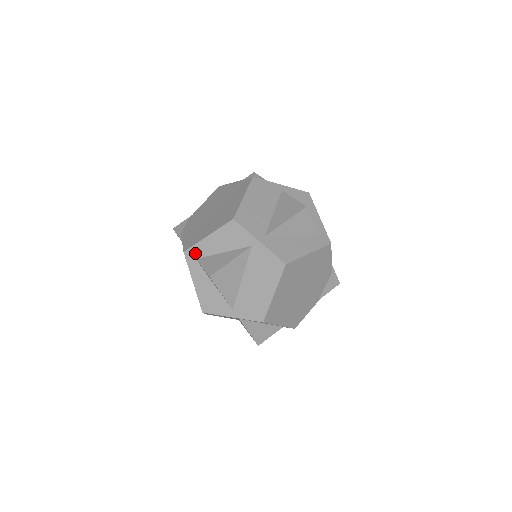
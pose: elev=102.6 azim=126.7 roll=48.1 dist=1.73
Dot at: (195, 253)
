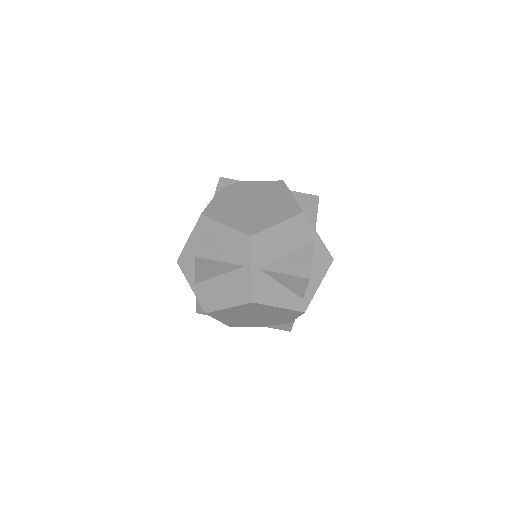
Dot at: (207, 224)
